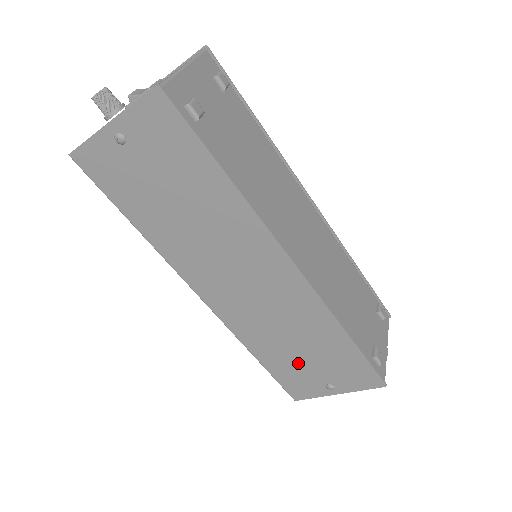
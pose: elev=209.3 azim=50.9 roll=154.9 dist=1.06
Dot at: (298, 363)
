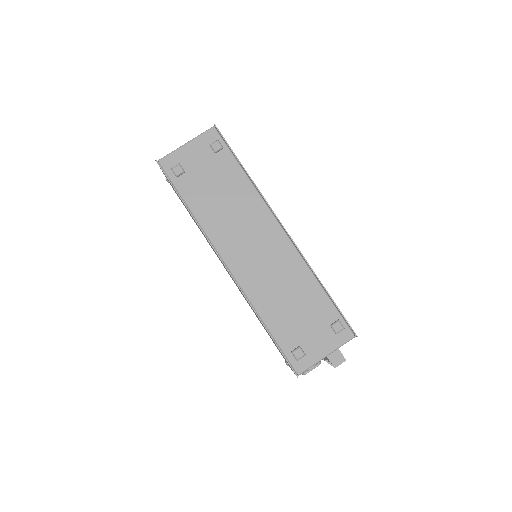
Dot at: (270, 337)
